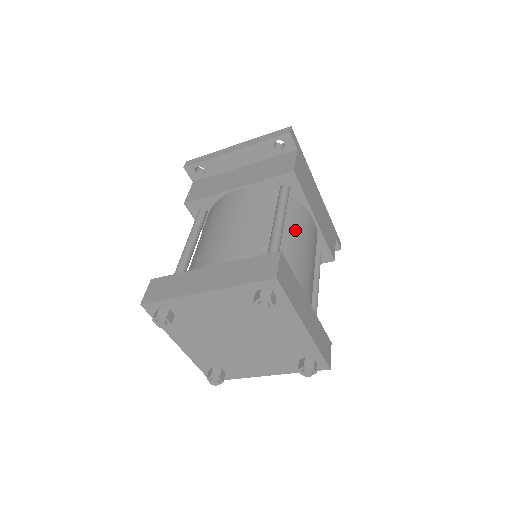
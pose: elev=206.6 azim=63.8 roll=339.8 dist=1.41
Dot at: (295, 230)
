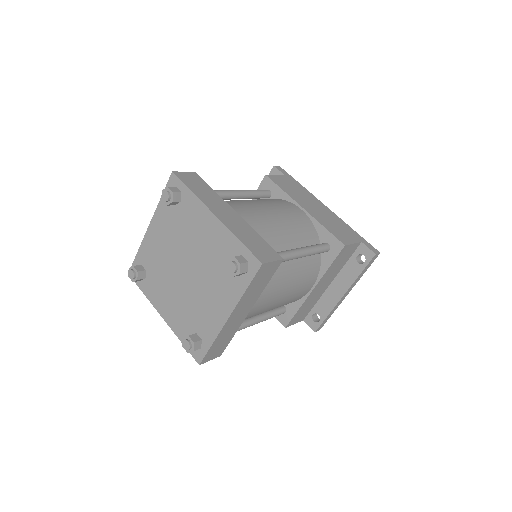
Dot at: (259, 201)
